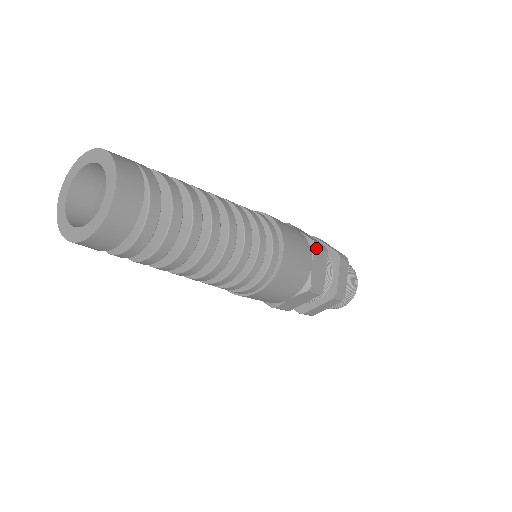
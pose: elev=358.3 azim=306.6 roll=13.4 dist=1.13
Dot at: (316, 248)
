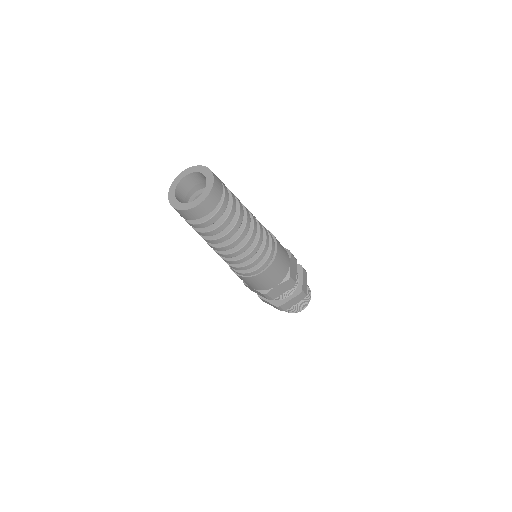
Dot at: (291, 255)
